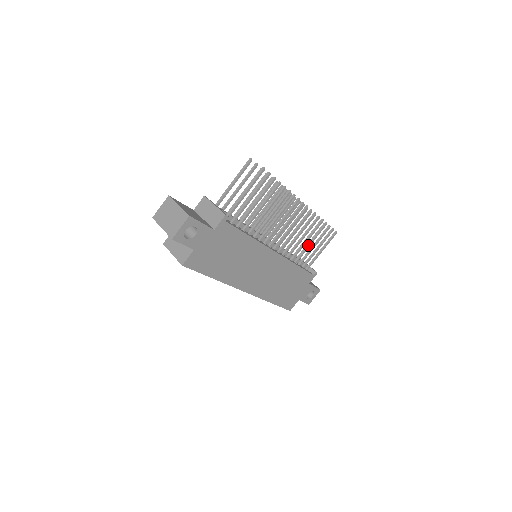
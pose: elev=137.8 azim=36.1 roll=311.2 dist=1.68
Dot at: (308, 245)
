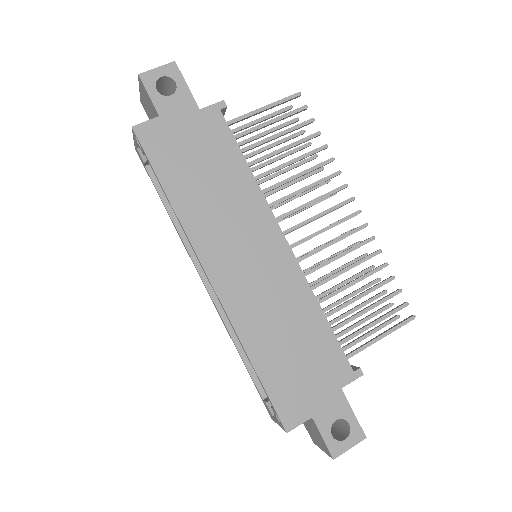
Dot at: (353, 297)
